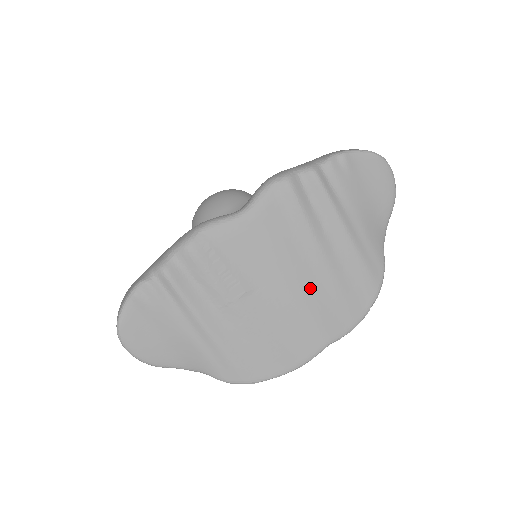
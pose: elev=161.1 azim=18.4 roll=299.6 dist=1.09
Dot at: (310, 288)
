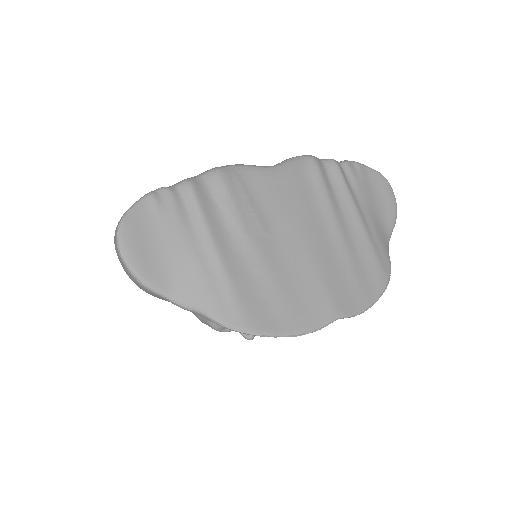
Dot at: (325, 253)
